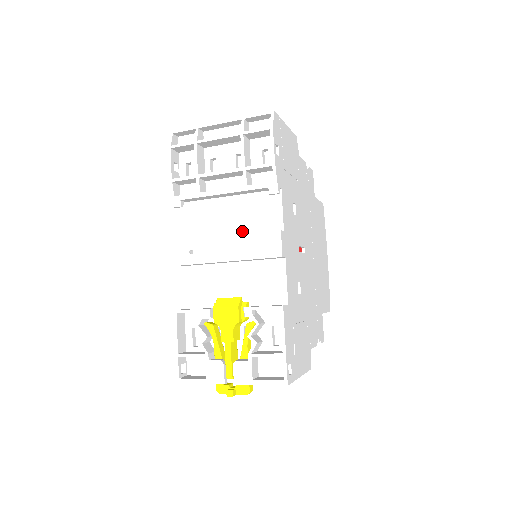
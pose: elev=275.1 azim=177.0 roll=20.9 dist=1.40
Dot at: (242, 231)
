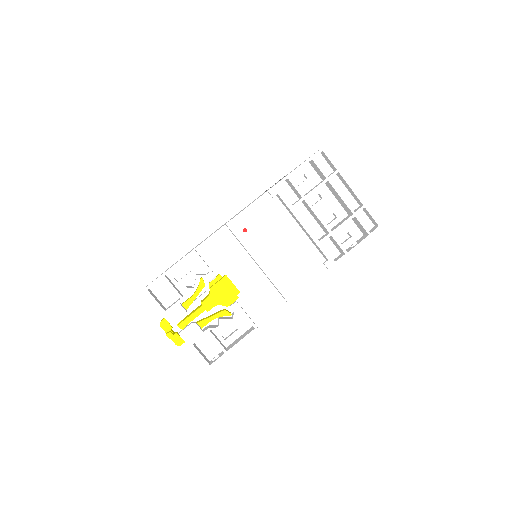
Dot at: (284, 257)
